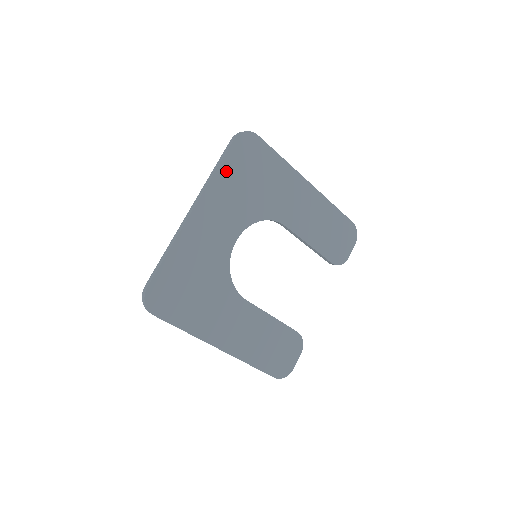
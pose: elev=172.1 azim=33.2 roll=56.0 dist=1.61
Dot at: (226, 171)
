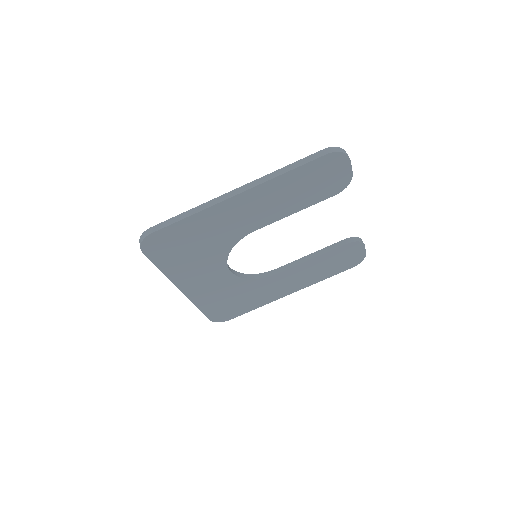
Dot at: (168, 265)
